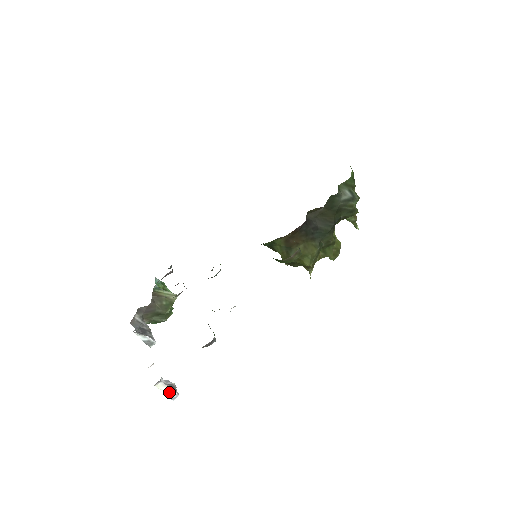
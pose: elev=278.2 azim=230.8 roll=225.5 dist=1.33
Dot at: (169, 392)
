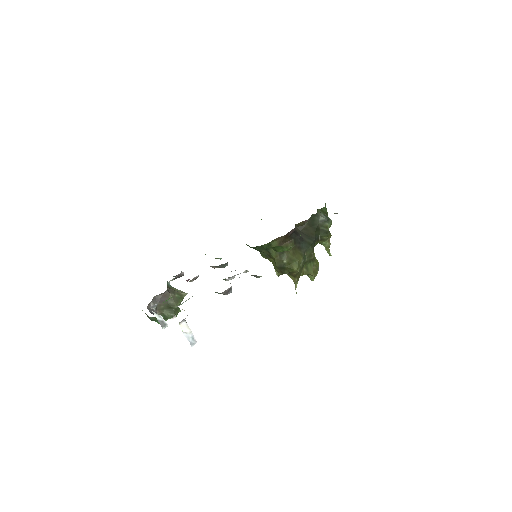
Dot at: (190, 336)
